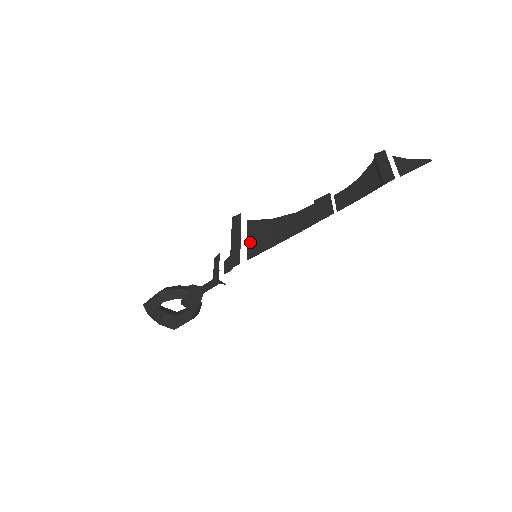
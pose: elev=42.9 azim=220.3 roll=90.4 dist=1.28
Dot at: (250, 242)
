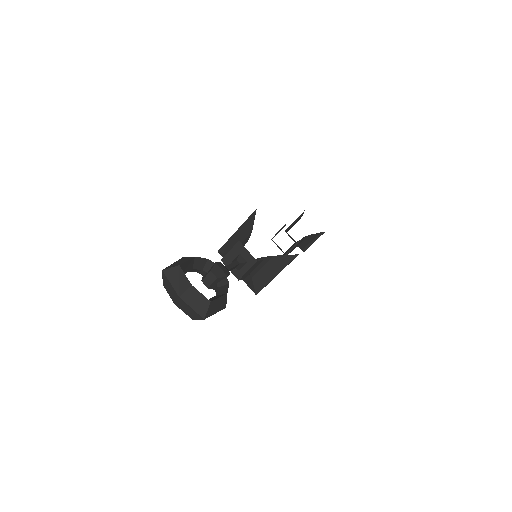
Dot at: occluded
